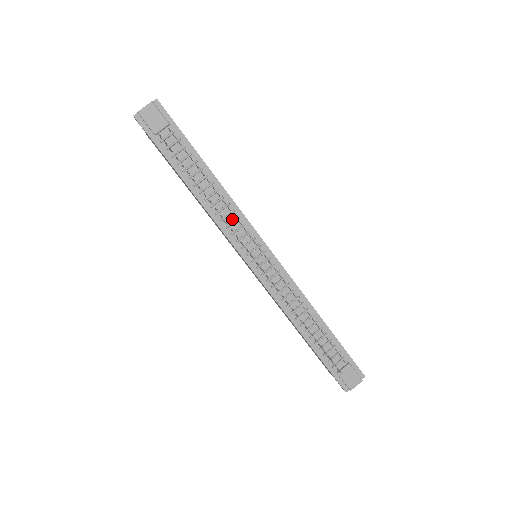
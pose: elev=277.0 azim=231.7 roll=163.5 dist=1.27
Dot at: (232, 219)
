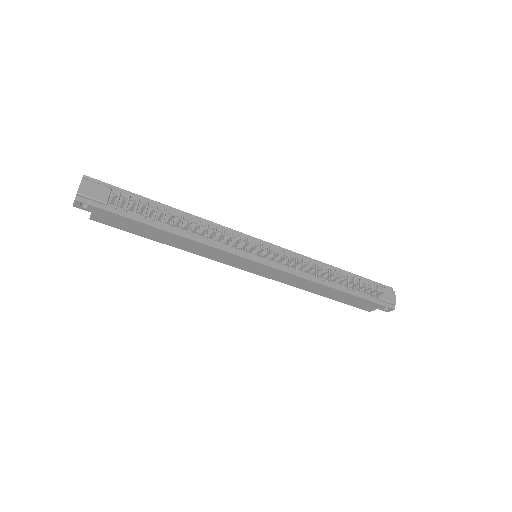
Dot at: (219, 235)
